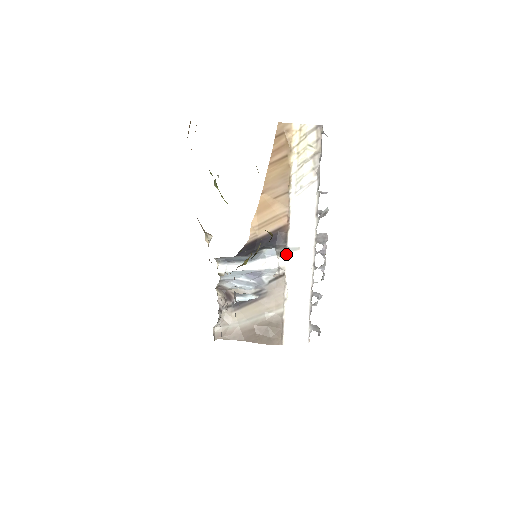
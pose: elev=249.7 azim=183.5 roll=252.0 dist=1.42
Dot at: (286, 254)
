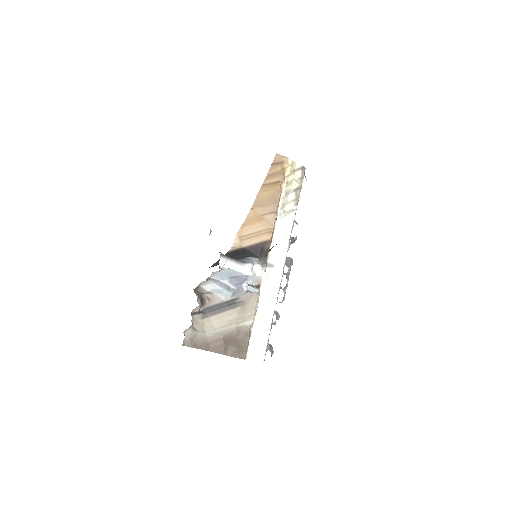
Dot at: (265, 267)
